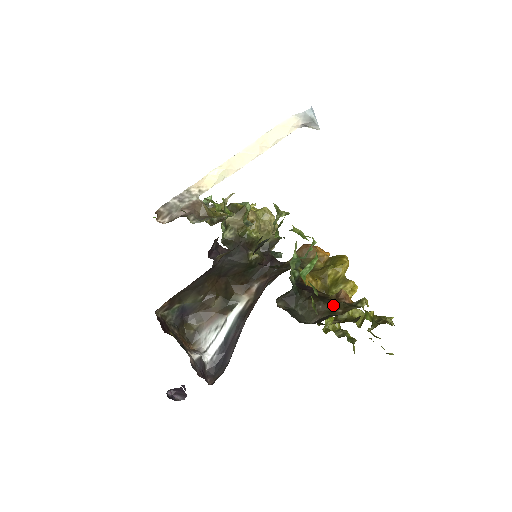
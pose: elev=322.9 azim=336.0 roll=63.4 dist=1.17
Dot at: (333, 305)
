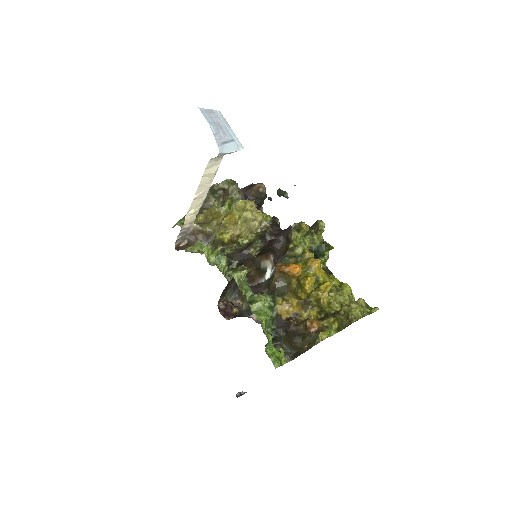
Dot at: (301, 342)
